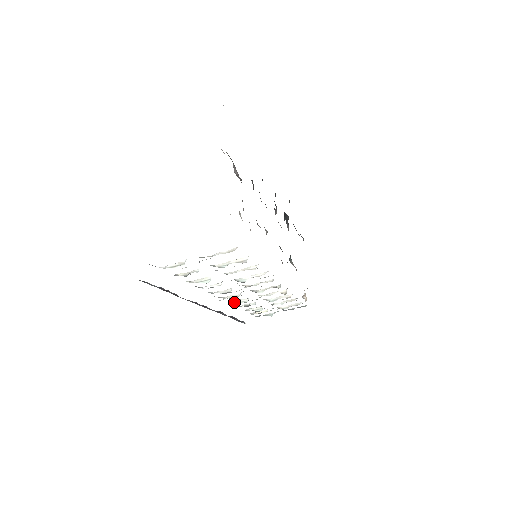
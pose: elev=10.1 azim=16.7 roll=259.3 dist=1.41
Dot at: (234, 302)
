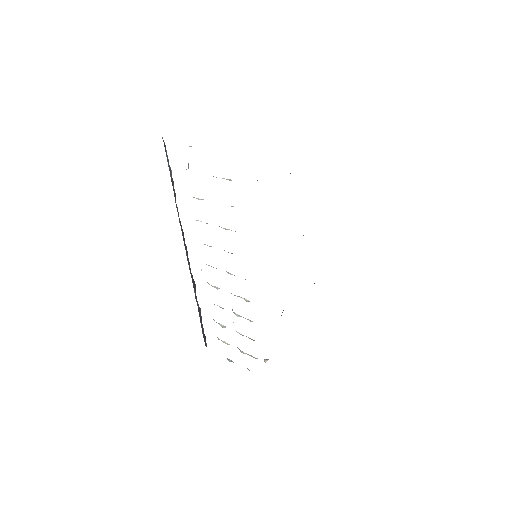
Dot at: occluded
